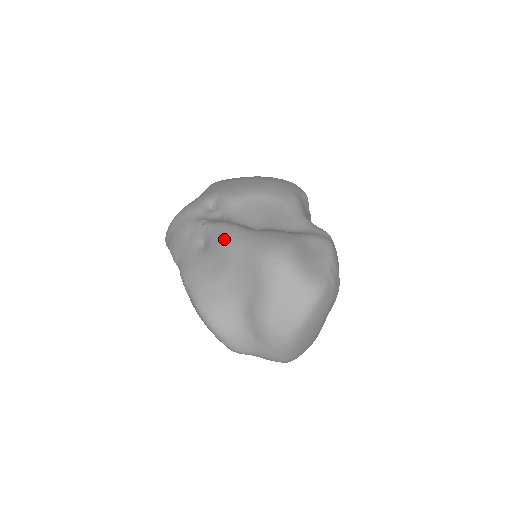
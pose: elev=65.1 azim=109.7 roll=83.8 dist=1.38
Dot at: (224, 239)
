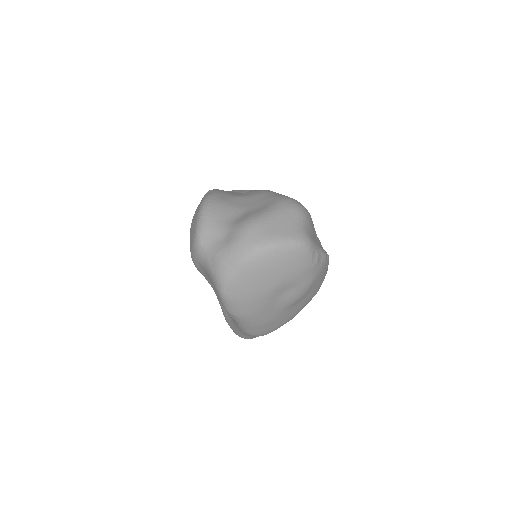
Dot at: occluded
